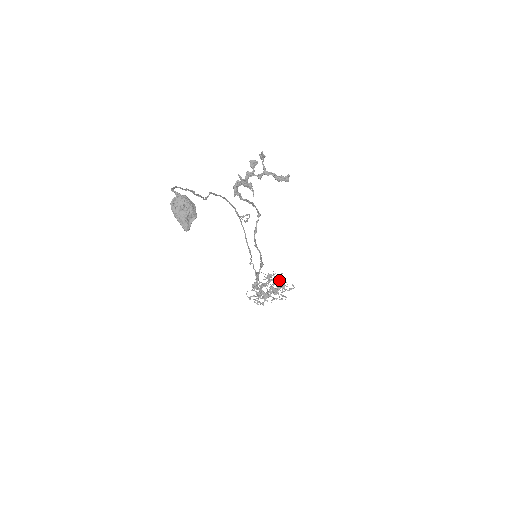
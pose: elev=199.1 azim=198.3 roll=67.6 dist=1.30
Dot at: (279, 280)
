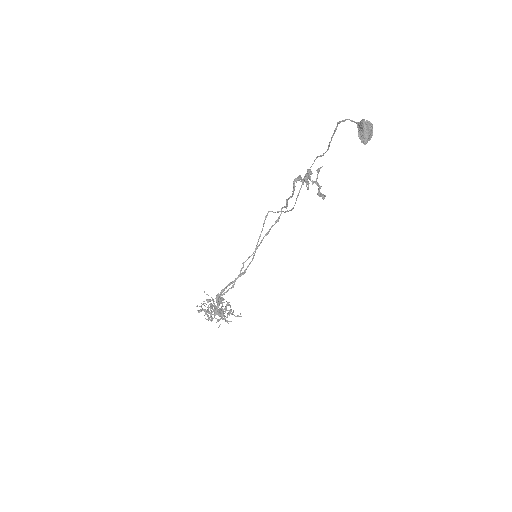
Dot at: (221, 309)
